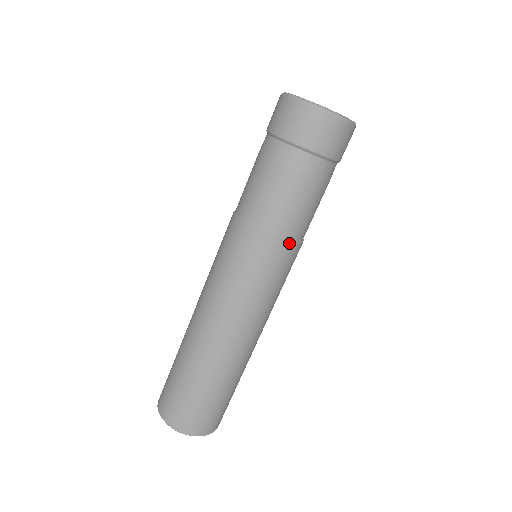
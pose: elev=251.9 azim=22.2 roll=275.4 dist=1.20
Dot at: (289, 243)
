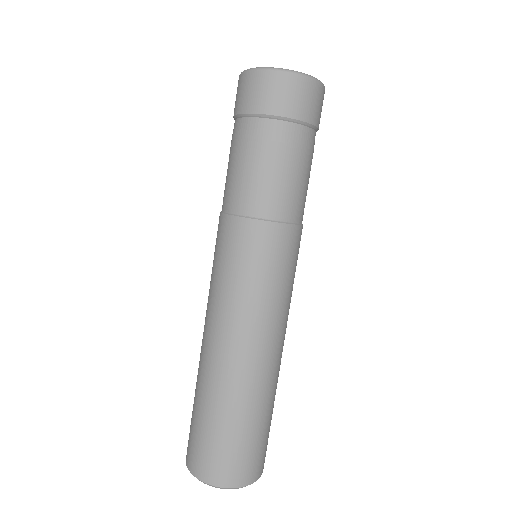
Dot at: (292, 226)
